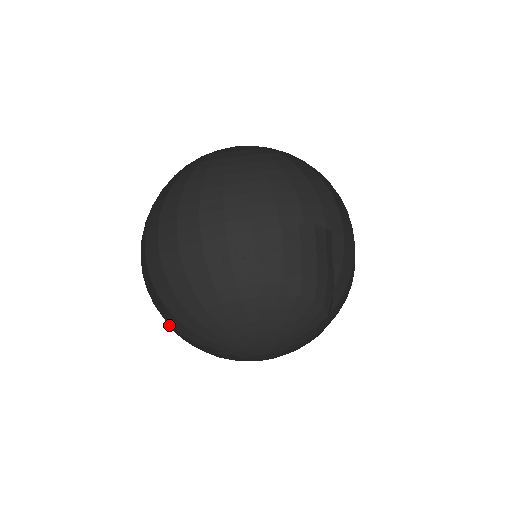
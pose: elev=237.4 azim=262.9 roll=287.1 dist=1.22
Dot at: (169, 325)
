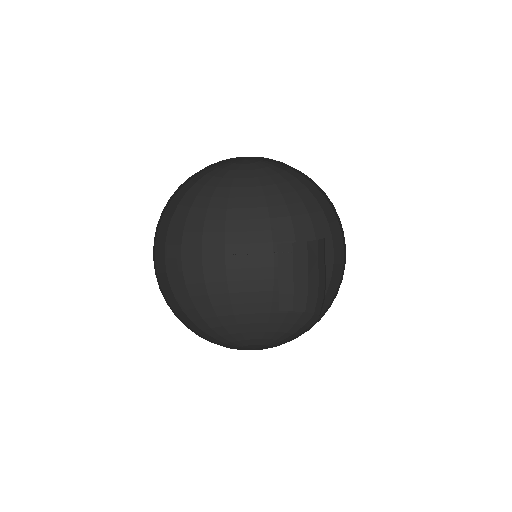
Dot at: occluded
